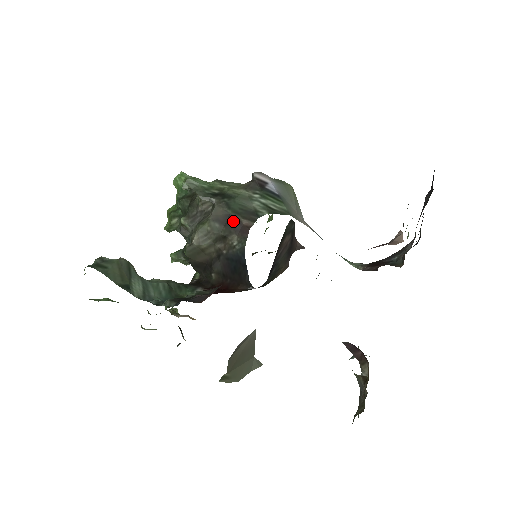
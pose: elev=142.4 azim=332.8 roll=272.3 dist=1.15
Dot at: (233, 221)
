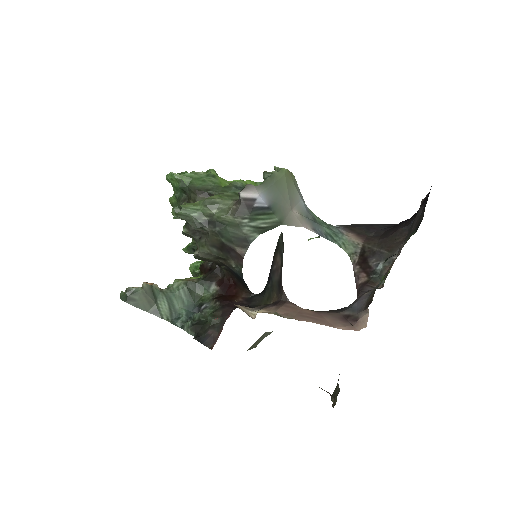
Dot at: (228, 249)
